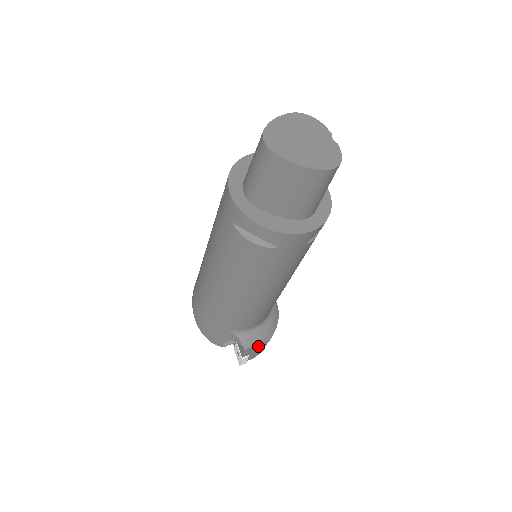
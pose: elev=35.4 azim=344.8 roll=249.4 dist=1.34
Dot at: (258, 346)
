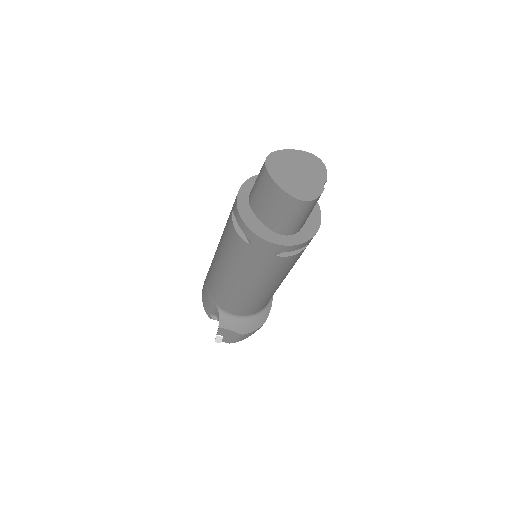
Dot at: (232, 333)
